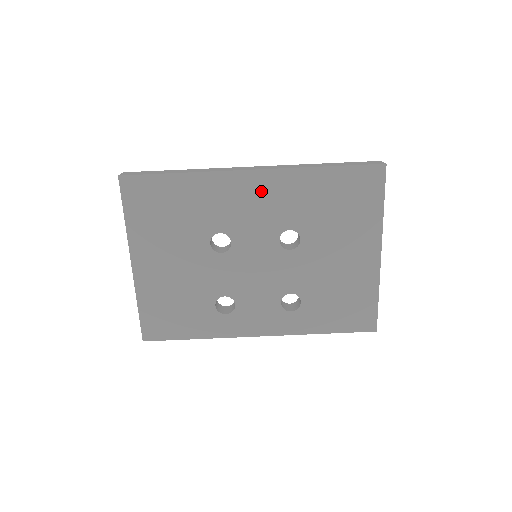
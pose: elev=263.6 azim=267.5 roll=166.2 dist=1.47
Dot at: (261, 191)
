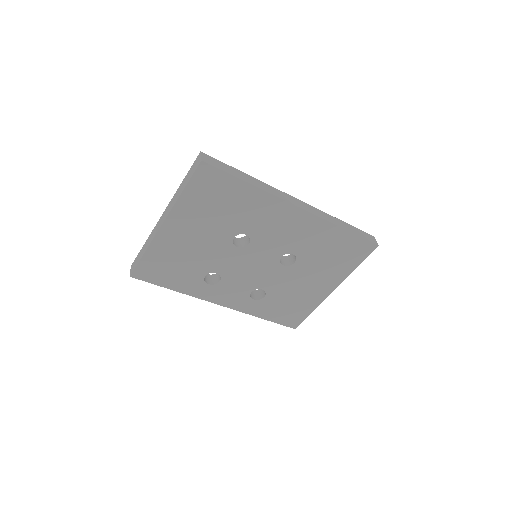
Dot at: (295, 223)
